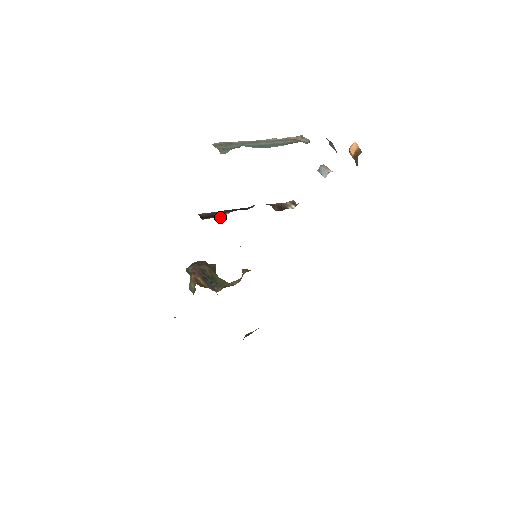
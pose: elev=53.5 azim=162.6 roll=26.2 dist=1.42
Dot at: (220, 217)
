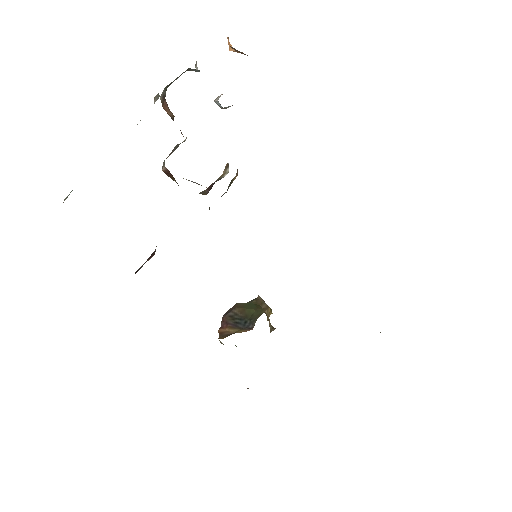
Dot at: (152, 256)
